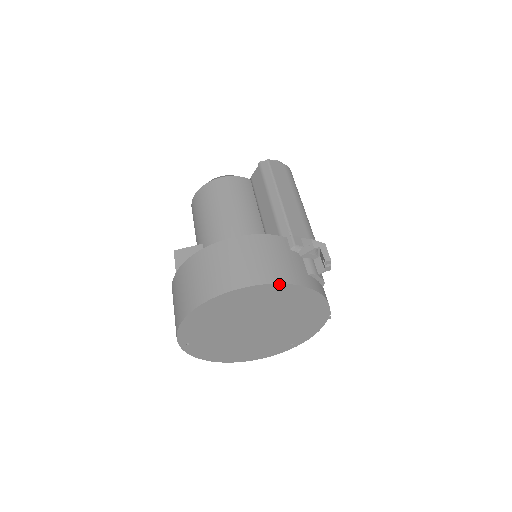
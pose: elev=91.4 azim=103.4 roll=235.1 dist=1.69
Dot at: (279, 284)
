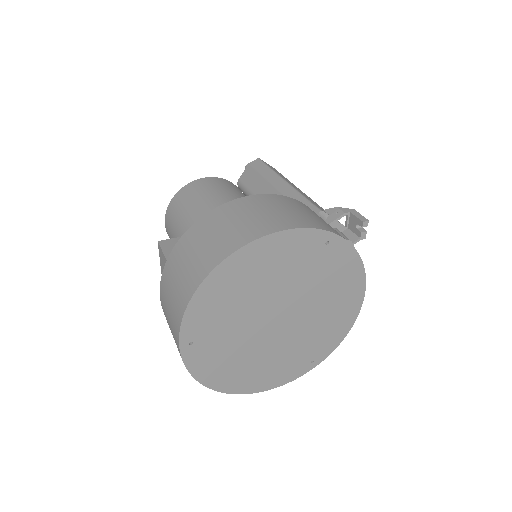
Dot at: (325, 232)
